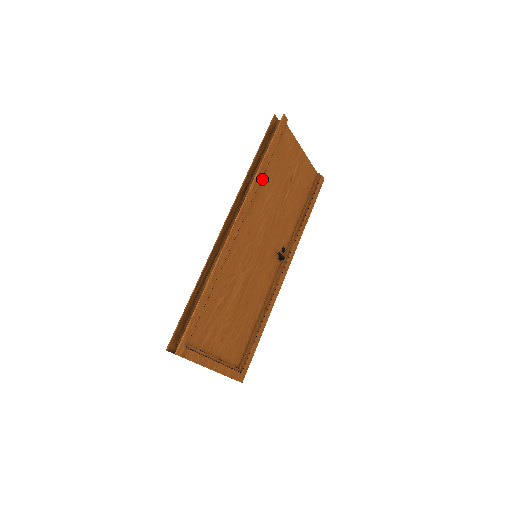
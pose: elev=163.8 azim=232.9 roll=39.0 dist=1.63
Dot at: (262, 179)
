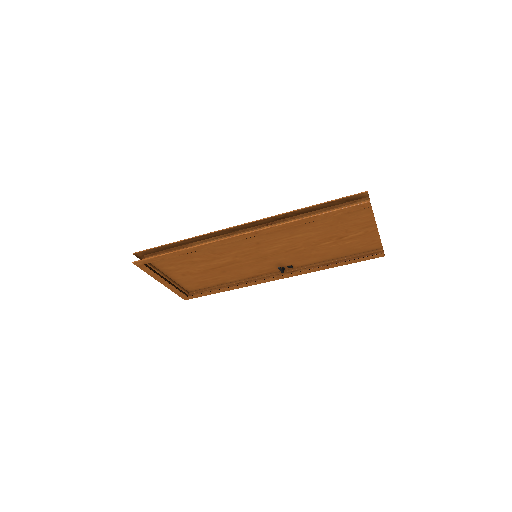
Dot at: (303, 224)
